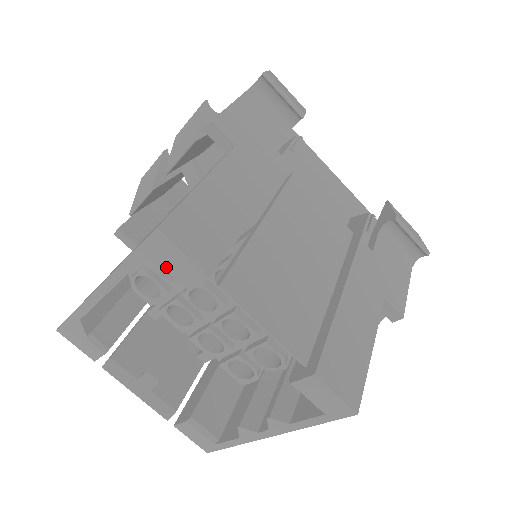
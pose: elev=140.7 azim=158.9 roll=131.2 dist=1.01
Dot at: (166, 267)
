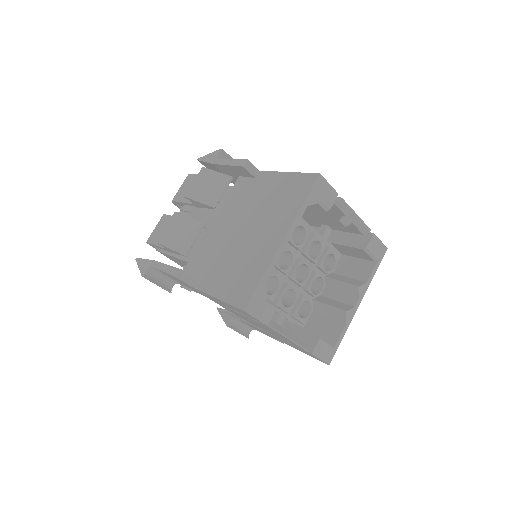
Dot at: (321, 198)
